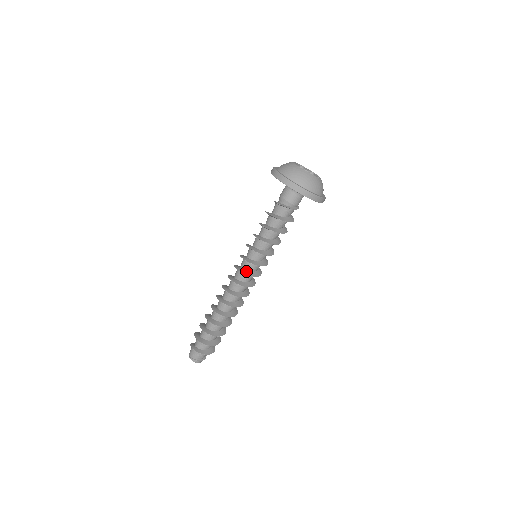
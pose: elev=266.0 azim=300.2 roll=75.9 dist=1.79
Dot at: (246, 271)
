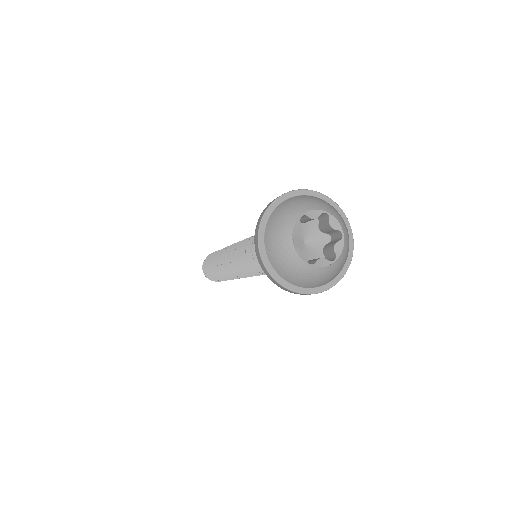
Dot at: occluded
